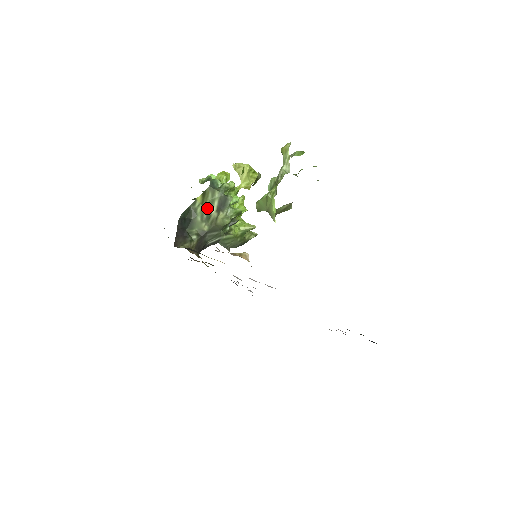
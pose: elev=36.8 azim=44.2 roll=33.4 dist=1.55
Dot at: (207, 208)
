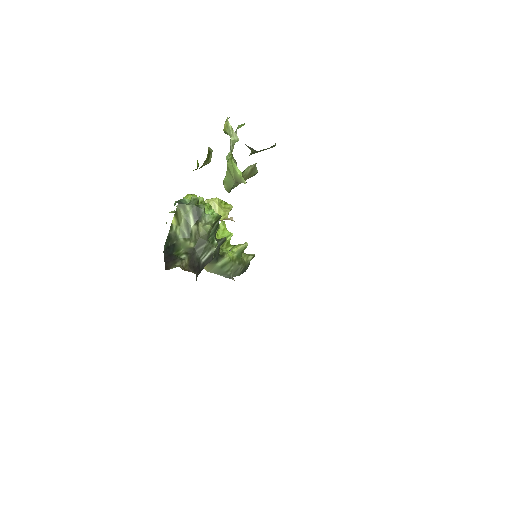
Dot at: (185, 226)
